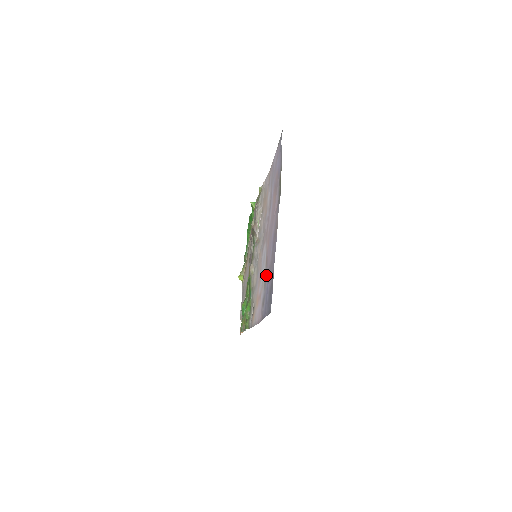
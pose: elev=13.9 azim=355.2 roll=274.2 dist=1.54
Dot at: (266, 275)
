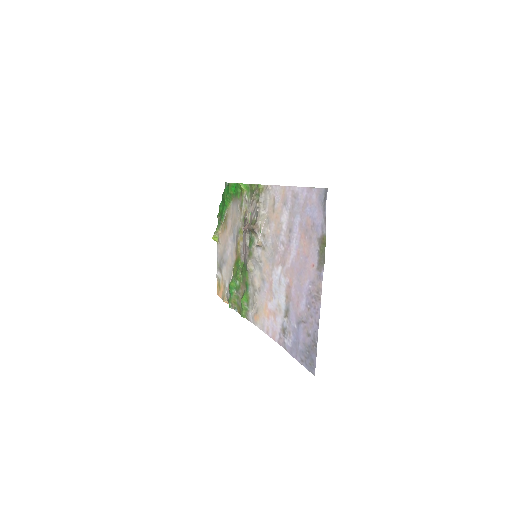
Dot at: (291, 312)
